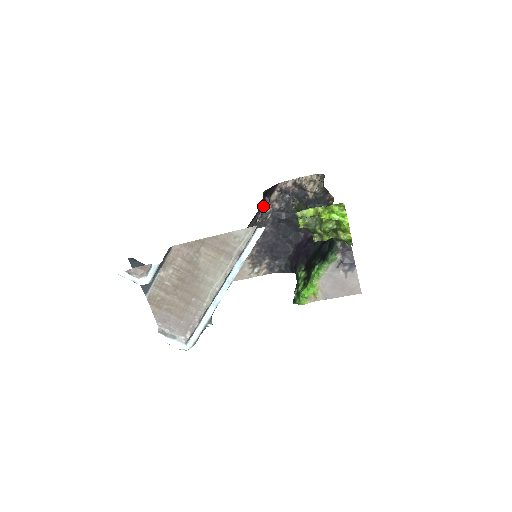
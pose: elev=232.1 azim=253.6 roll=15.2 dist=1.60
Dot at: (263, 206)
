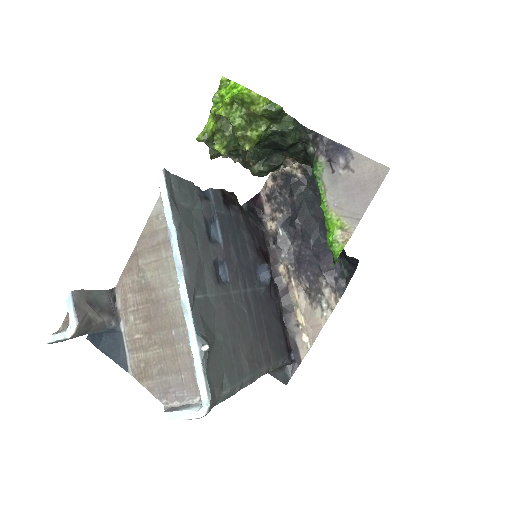
Dot at: (230, 206)
